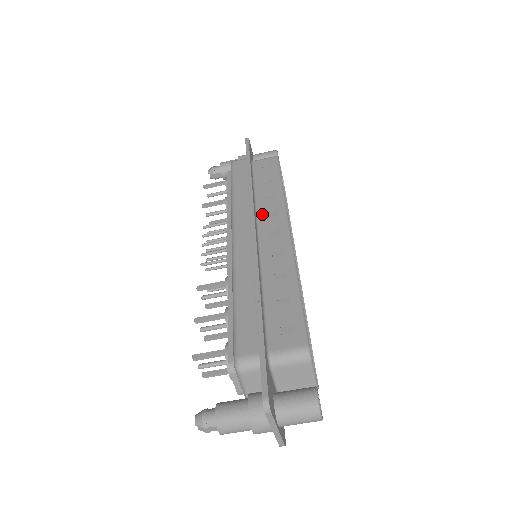
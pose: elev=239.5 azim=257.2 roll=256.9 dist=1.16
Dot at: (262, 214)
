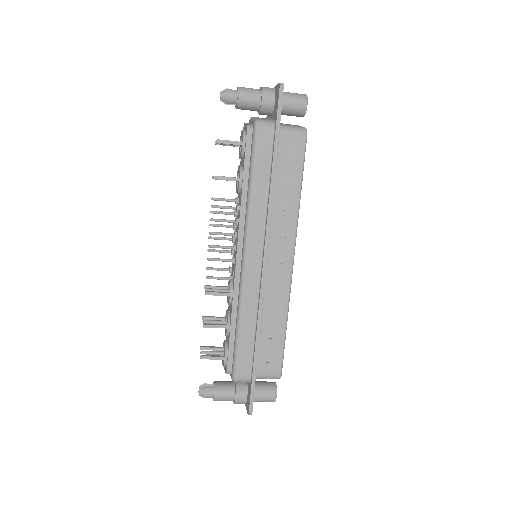
Dot at: (274, 231)
